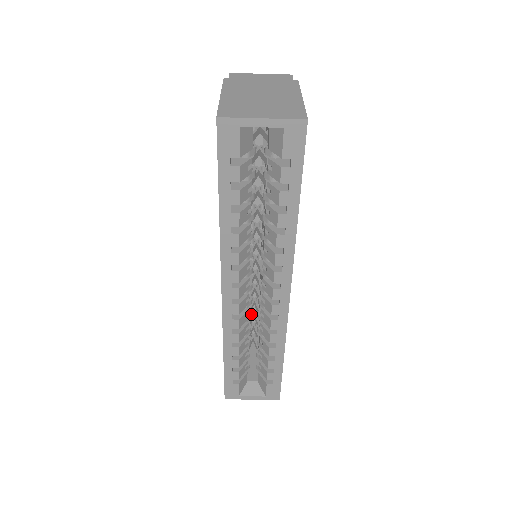
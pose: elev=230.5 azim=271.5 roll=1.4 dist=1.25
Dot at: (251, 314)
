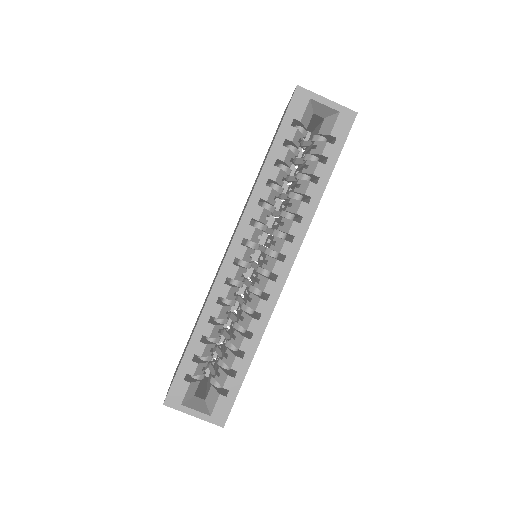
Dot at: occluded
